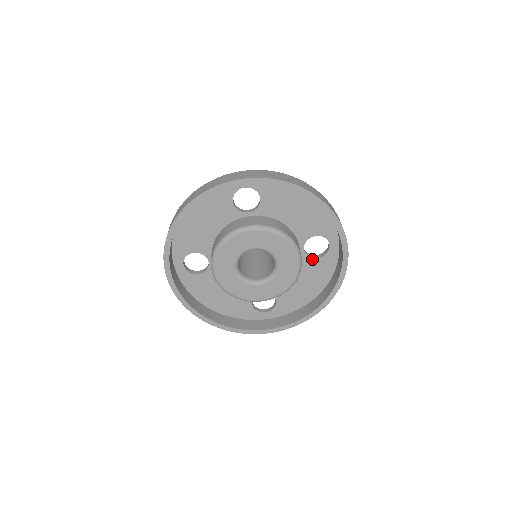
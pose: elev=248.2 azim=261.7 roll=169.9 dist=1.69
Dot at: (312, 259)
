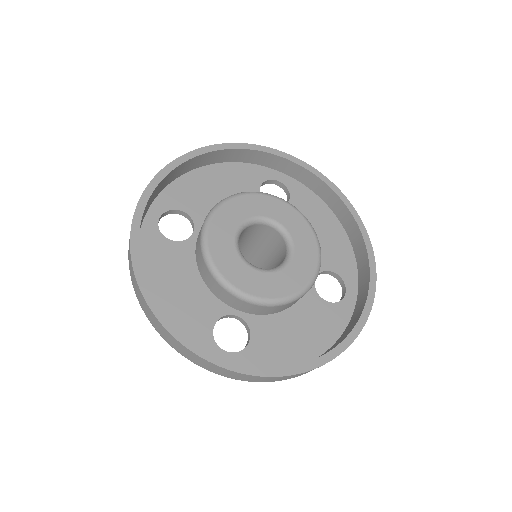
Dot at: (320, 300)
